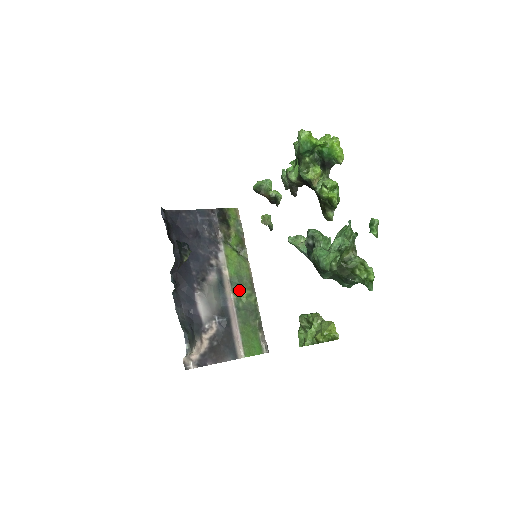
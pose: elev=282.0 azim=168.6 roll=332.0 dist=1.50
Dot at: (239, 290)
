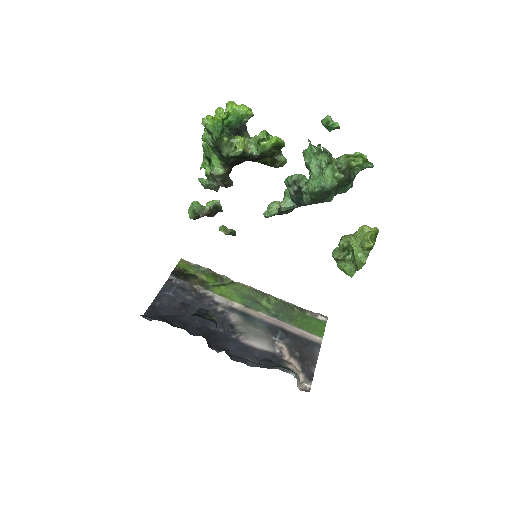
Dot at: (259, 305)
